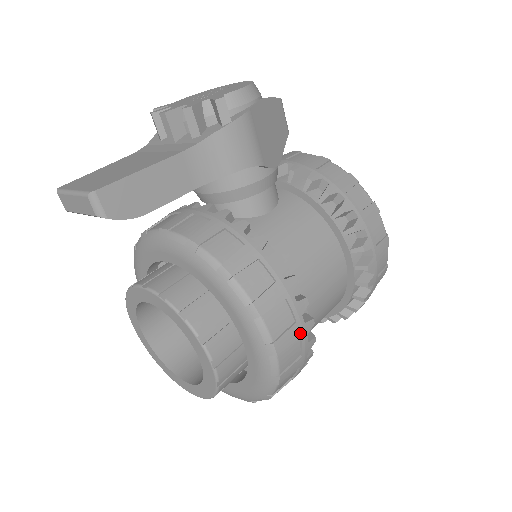
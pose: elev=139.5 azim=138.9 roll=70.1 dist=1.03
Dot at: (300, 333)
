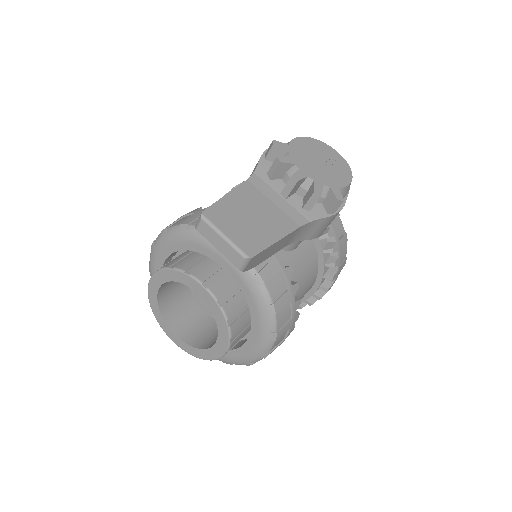
Dot at: occluded
